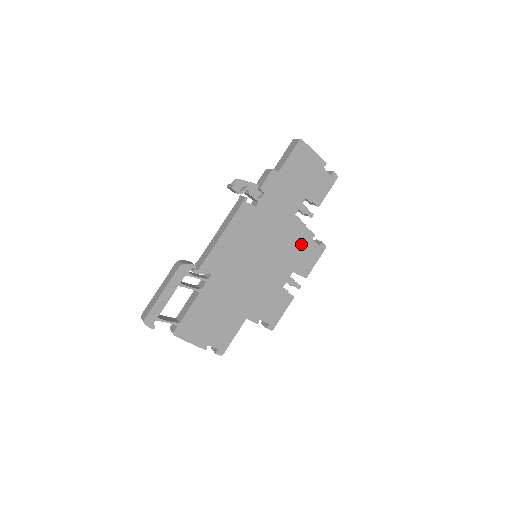
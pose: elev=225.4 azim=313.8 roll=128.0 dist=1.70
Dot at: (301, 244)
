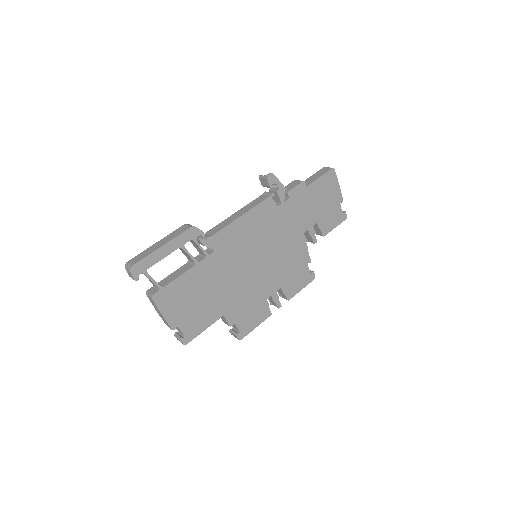
Dot at: (297, 264)
